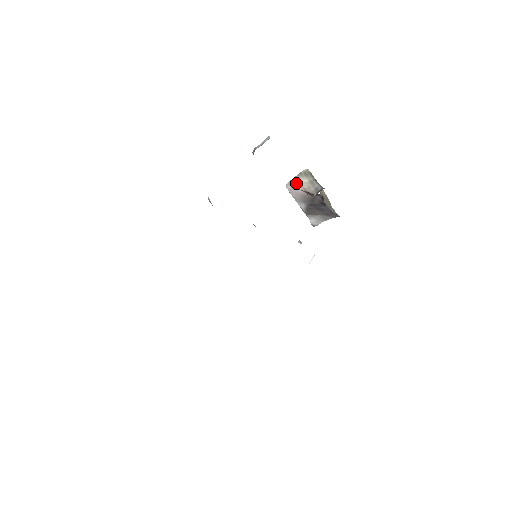
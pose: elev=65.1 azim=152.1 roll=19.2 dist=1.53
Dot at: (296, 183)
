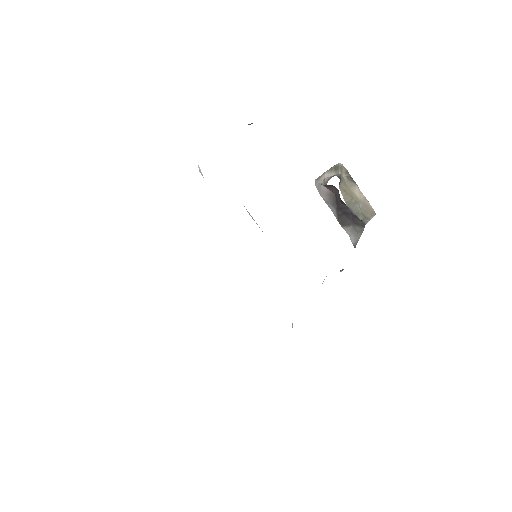
Dot at: (322, 178)
